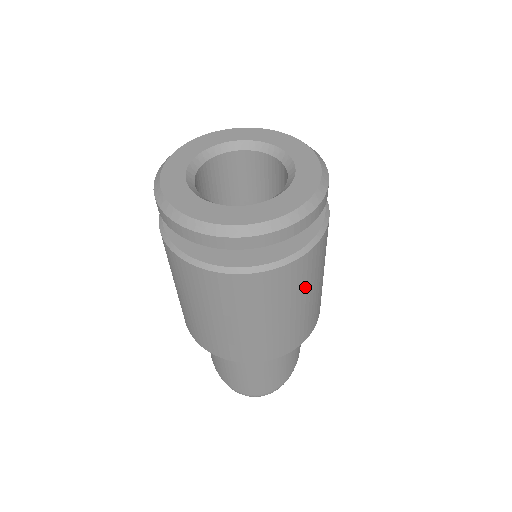
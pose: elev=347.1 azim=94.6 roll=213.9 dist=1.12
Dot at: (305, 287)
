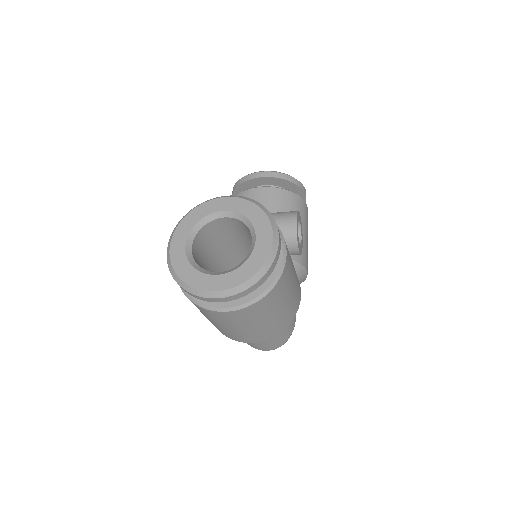
Dot at: (276, 305)
